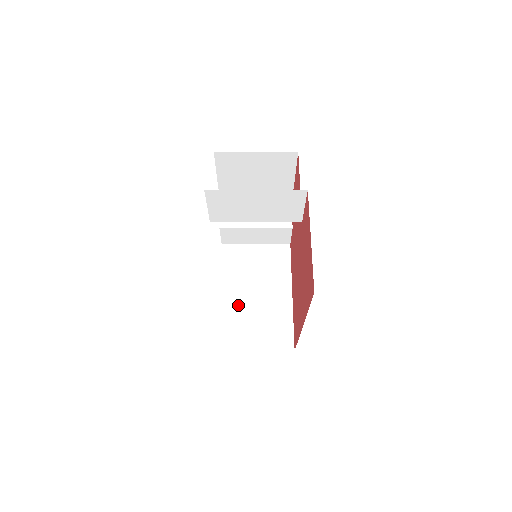
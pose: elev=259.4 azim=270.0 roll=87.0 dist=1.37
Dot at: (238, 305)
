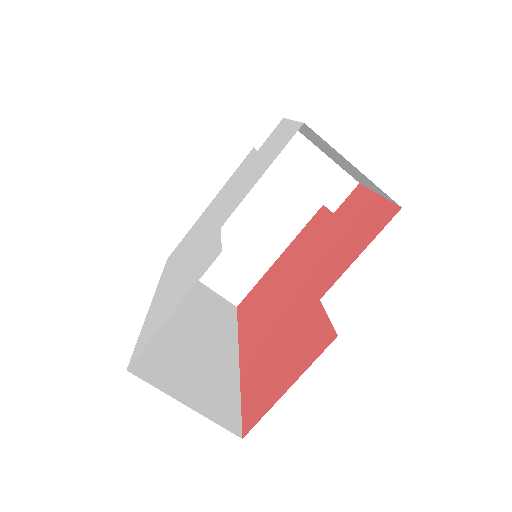
Dot at: occluded
